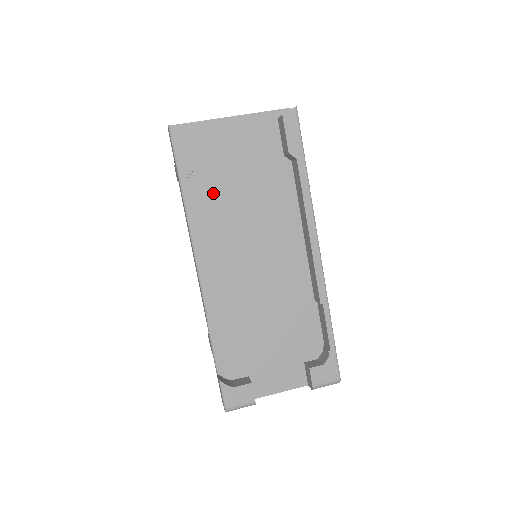
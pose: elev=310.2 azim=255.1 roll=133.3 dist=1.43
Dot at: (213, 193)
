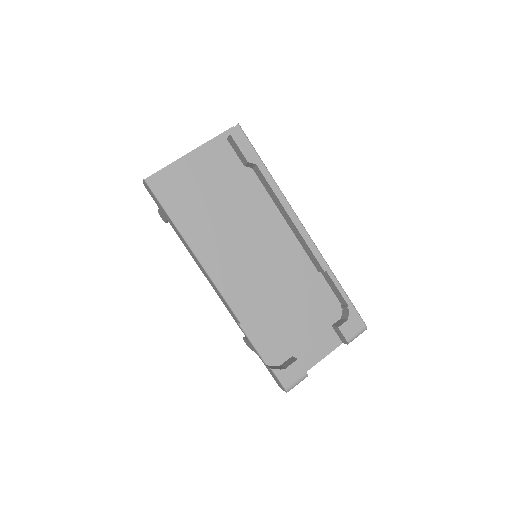
Dot at: (201, 219)
